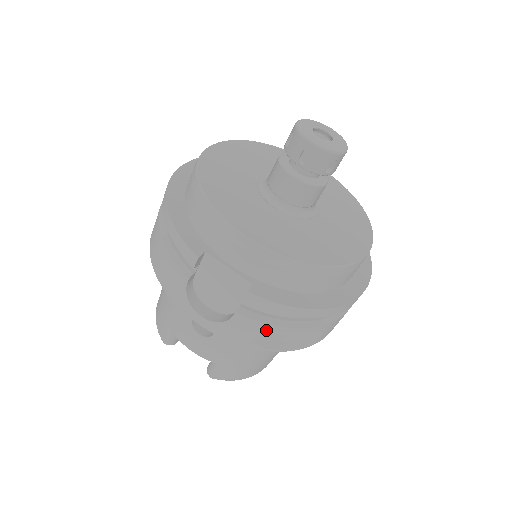
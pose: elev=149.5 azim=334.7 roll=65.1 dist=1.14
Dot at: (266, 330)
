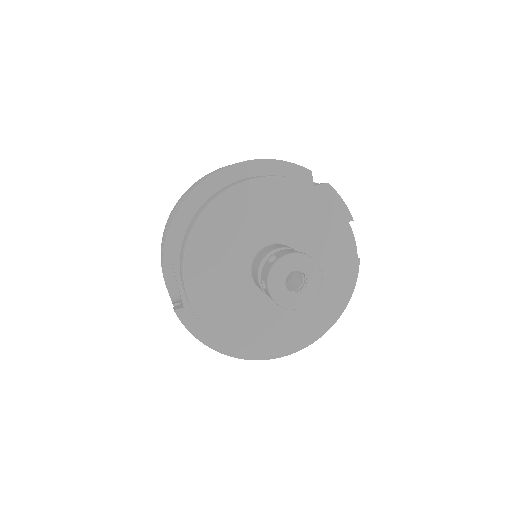
Dot at: occluded
